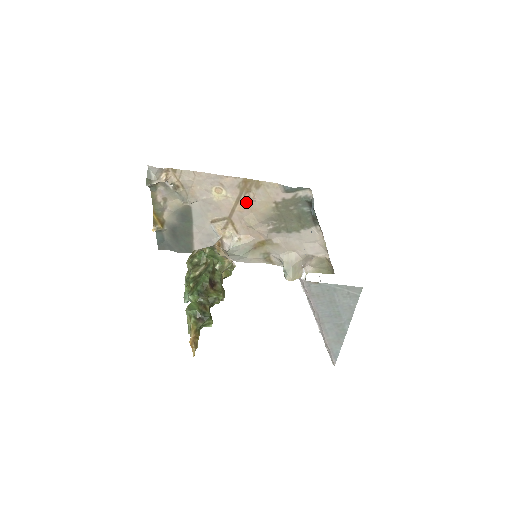
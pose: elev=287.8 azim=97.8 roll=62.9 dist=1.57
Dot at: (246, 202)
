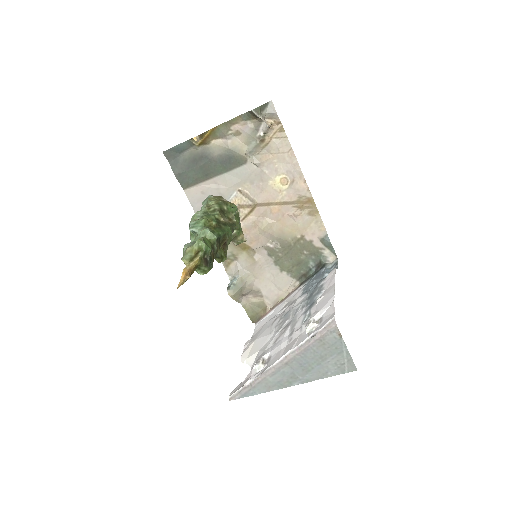
Dot at: (286, 211)
